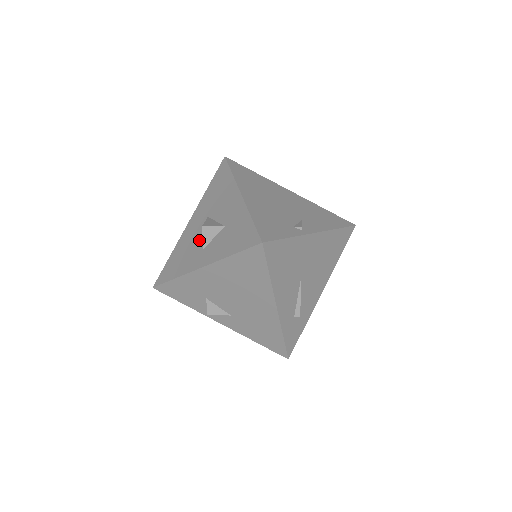
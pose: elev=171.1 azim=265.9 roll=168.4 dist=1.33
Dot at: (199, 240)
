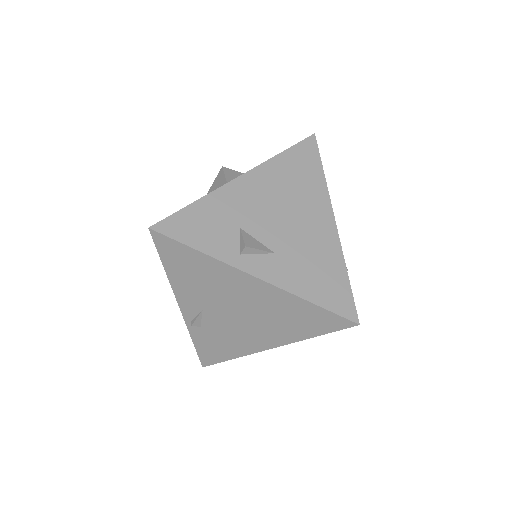
Dot at: occluded
